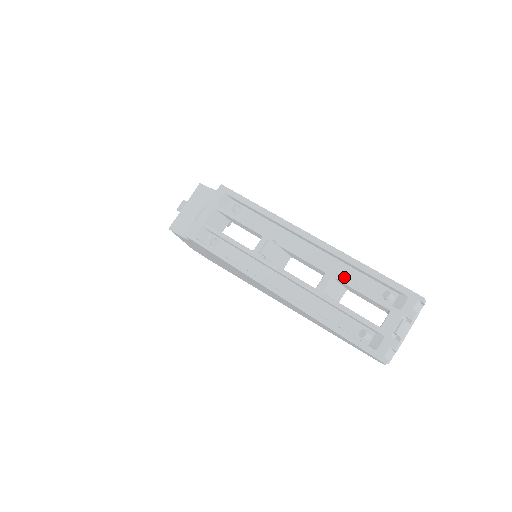
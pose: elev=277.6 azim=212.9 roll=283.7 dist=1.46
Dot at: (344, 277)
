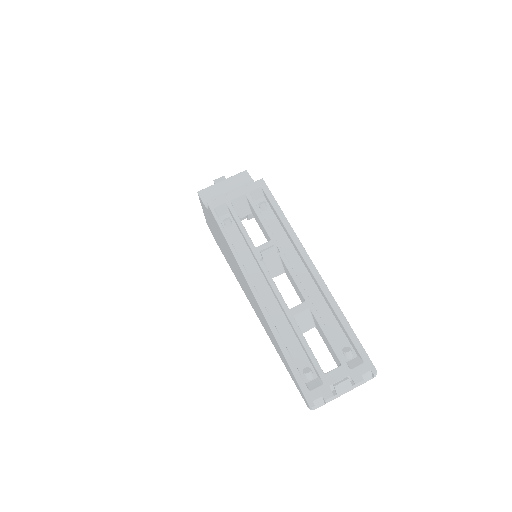
Dot at: (319, 314)
